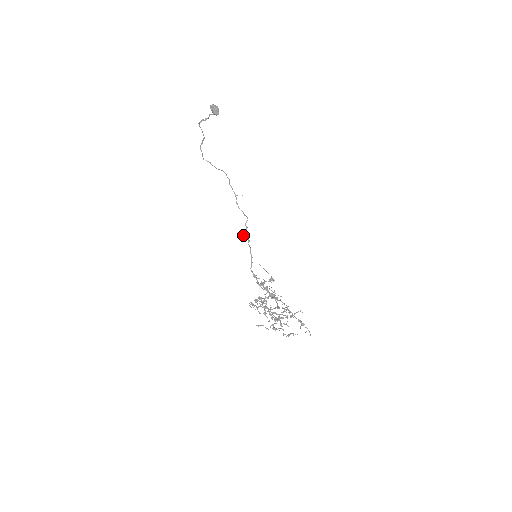
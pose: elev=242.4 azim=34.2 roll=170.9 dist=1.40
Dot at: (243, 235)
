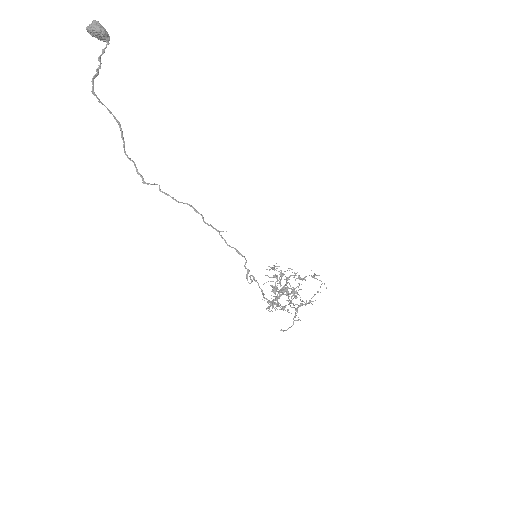
Dot at: occluded
